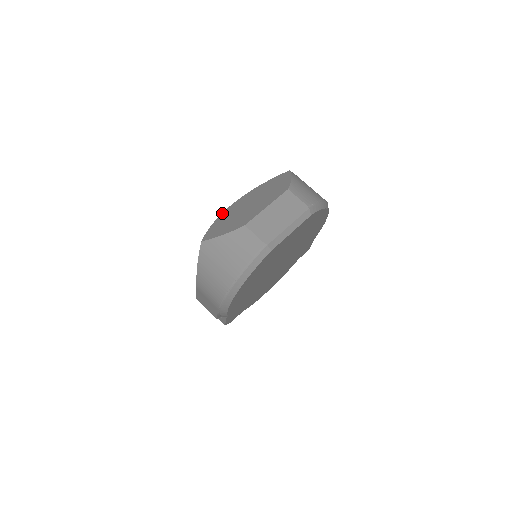
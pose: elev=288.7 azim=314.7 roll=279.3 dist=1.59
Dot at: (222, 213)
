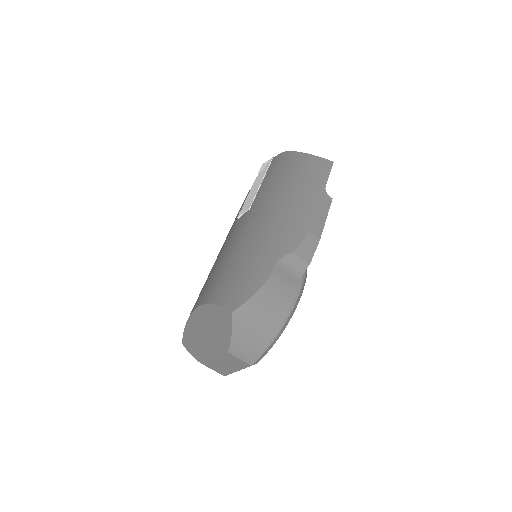
Dot at: (190, 316)
